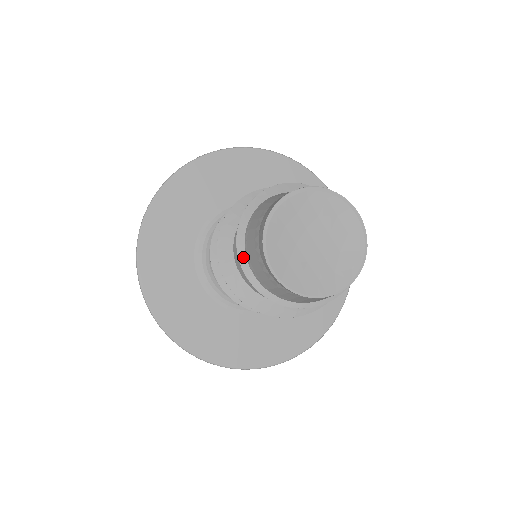
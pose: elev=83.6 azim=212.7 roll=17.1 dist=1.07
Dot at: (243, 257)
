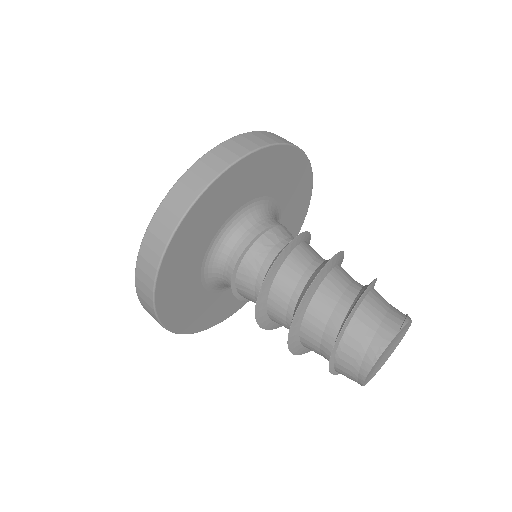
Dot at: (334, 352)
